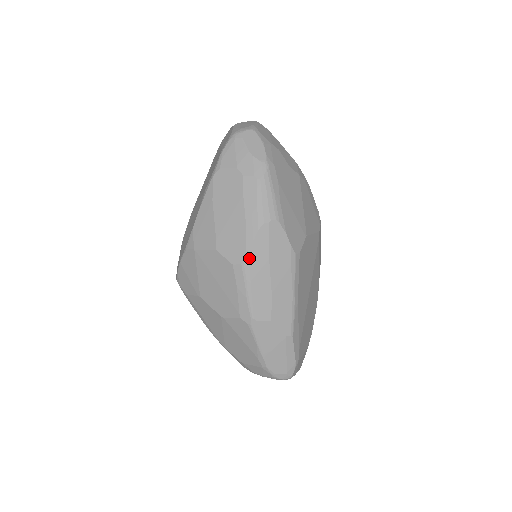
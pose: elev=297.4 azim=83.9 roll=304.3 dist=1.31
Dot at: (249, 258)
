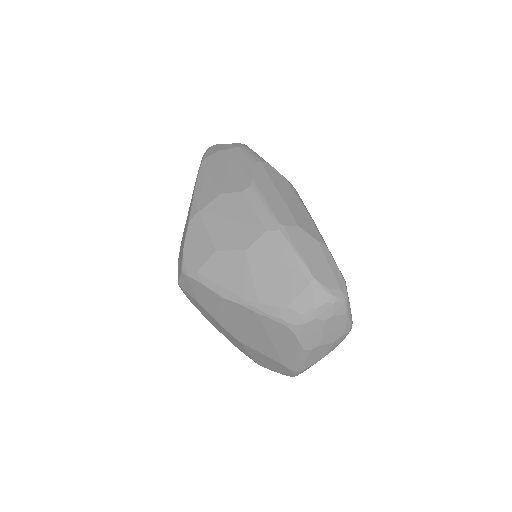
Dot at: (255, 182)
